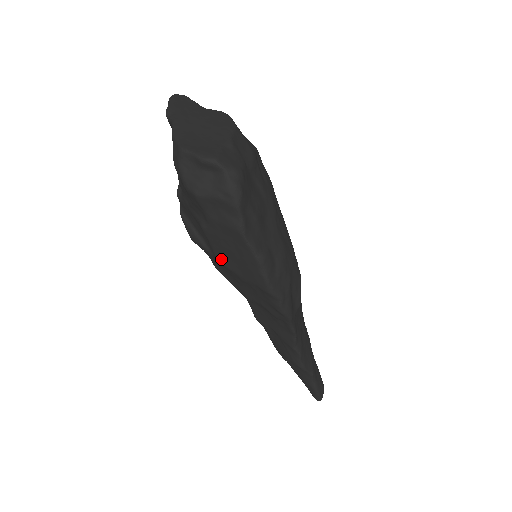
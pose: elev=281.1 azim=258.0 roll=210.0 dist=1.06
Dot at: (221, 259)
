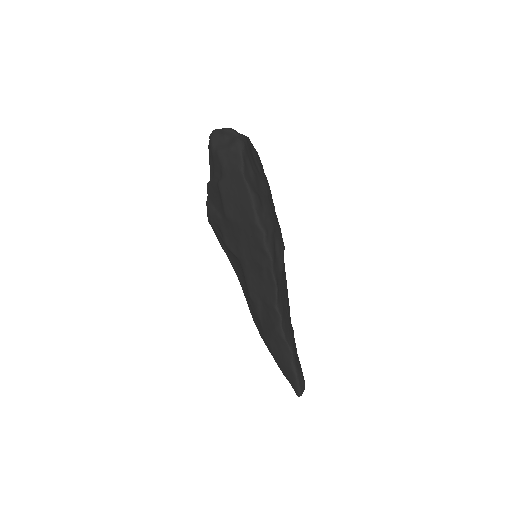
Dot at: (228, 212)
